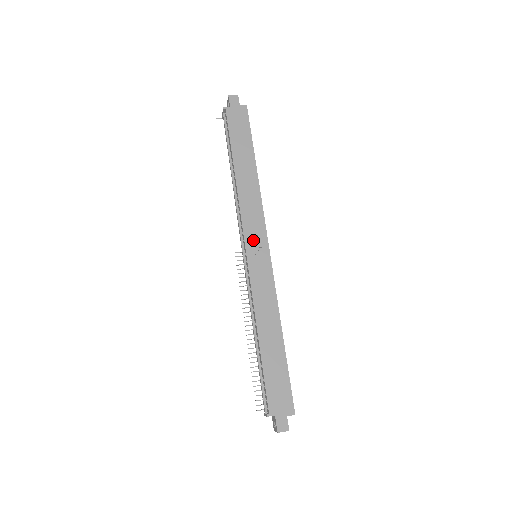
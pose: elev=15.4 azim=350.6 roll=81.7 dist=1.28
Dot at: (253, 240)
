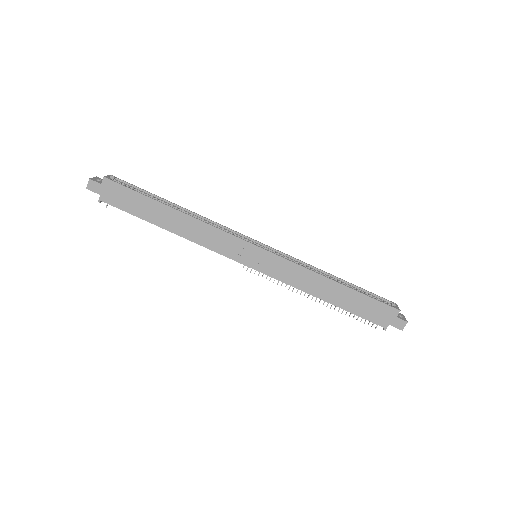
Dot at: (241, 255)
